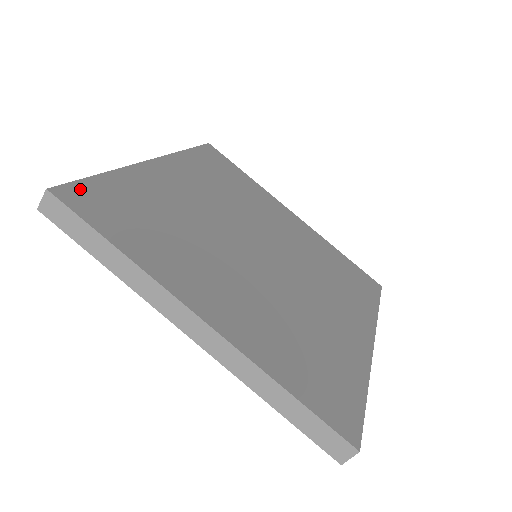
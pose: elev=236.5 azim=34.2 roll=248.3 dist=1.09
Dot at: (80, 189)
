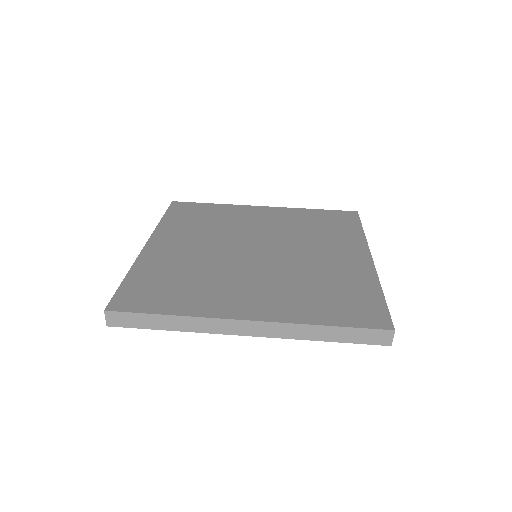
Dot at: (121, 296)
